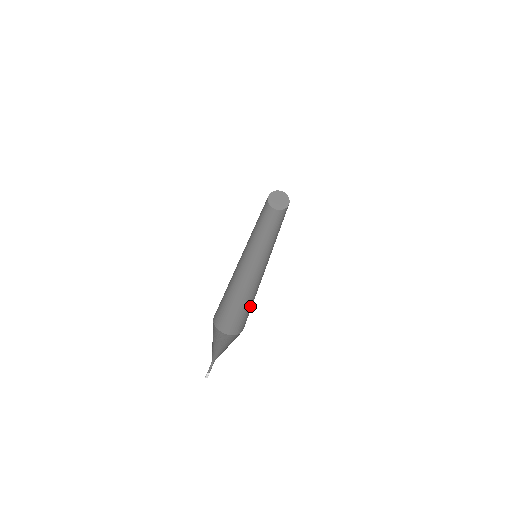
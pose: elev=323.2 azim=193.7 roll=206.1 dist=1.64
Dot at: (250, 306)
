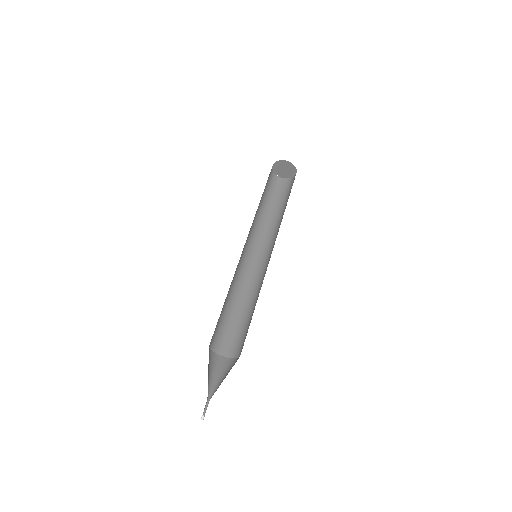
Dot at: occluded
